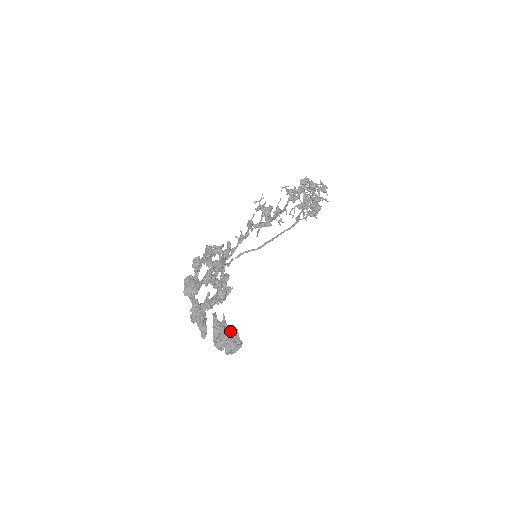
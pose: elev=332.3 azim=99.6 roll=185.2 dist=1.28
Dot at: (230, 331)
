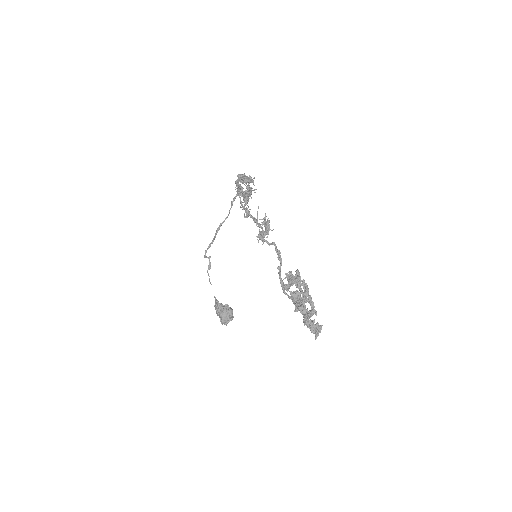
Dot at: (232, 310)
